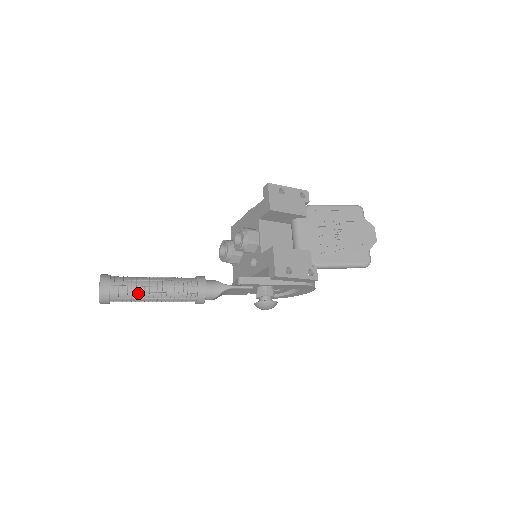
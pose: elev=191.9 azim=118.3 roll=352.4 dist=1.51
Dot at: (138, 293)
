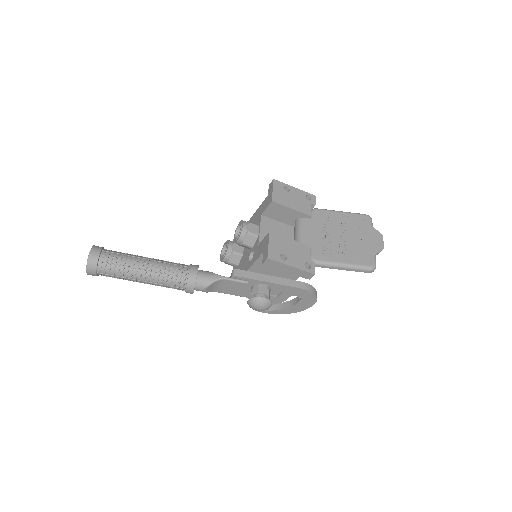
Dot at: (127, 267)
